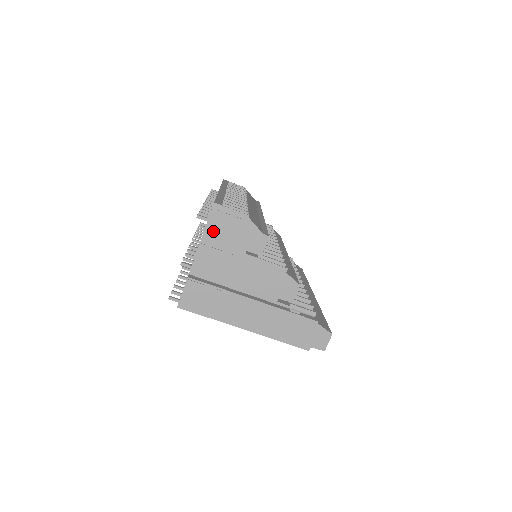
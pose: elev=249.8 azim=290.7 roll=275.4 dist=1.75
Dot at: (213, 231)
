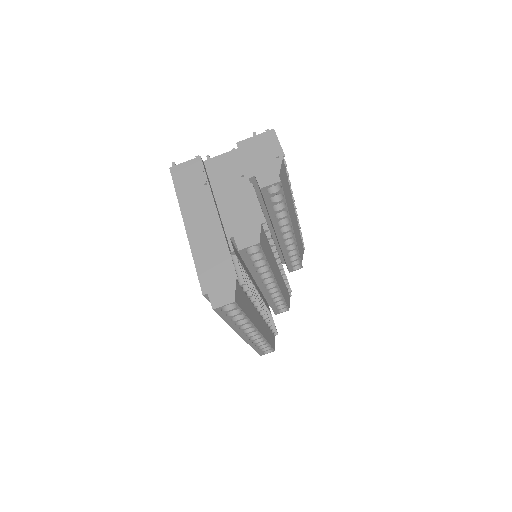
Dot at: (252, 144)
